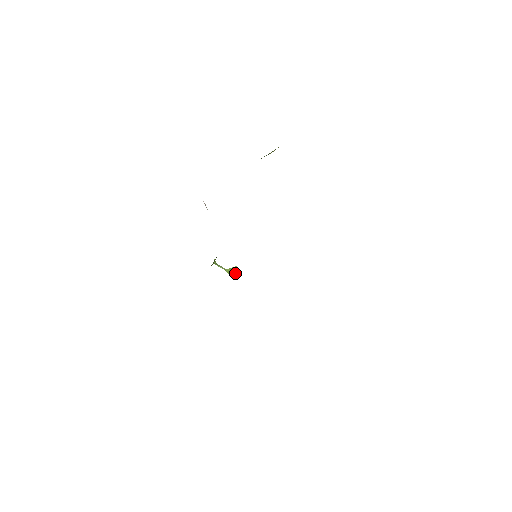
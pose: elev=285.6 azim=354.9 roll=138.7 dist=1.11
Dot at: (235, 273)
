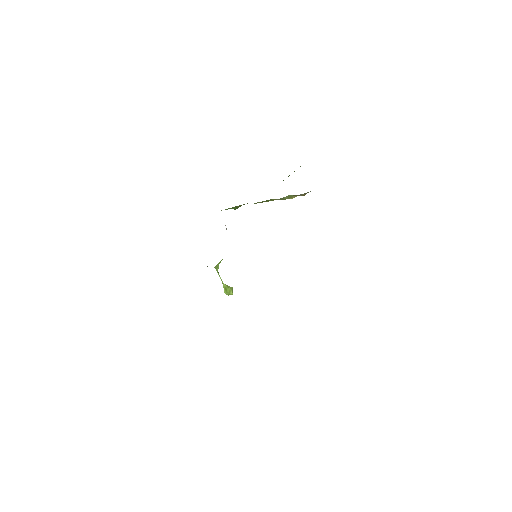
Dot at: (229, 292)
